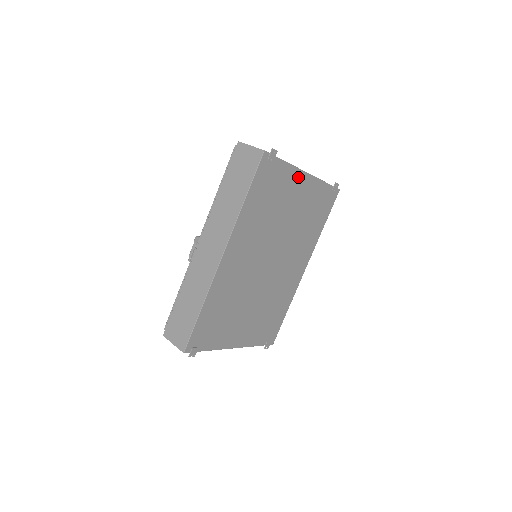
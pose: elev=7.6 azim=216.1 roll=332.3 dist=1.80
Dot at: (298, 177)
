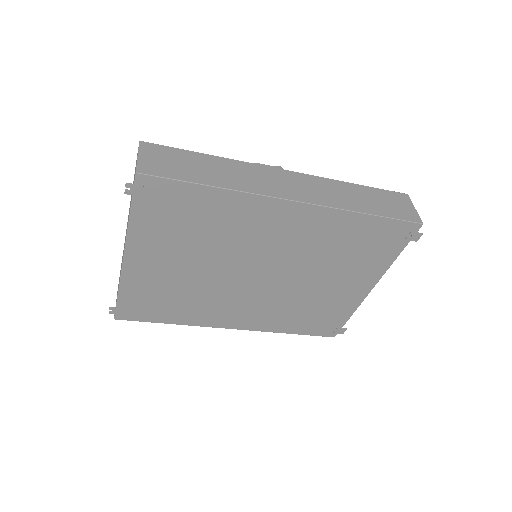
Dot at: (371, 278)
